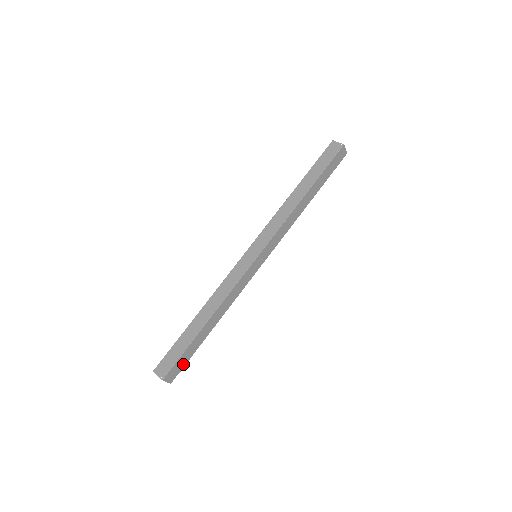
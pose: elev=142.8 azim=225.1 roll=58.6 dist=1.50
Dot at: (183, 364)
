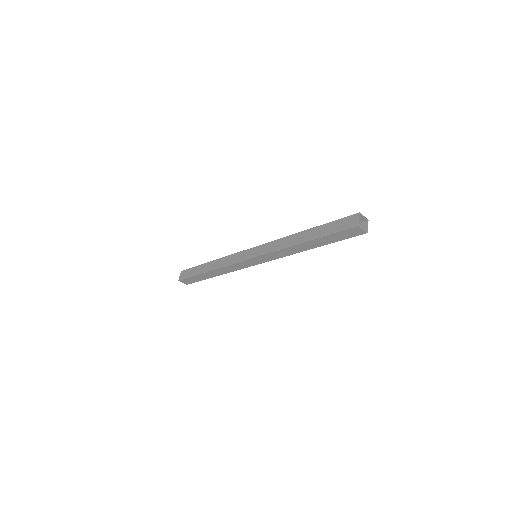
Dot at: (194, 281)
